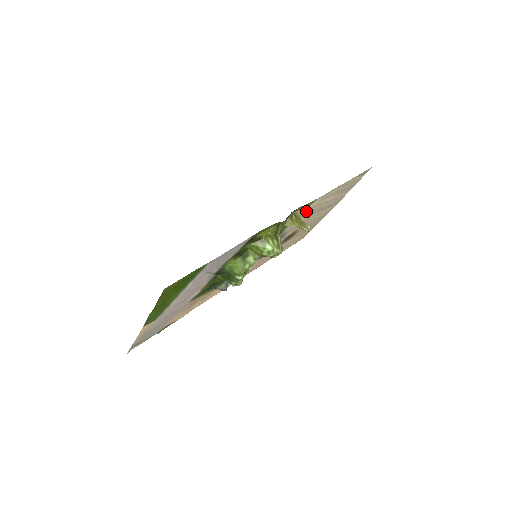
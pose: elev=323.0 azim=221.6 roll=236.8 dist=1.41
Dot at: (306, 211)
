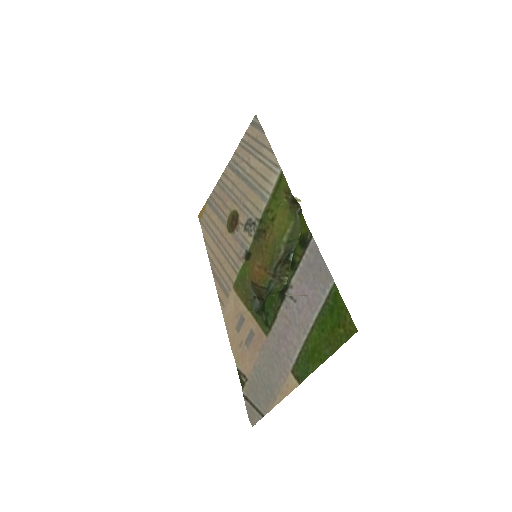
Dot at: (267, 188)
